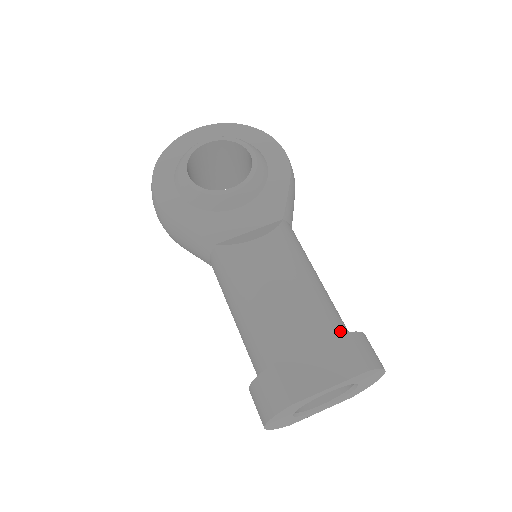
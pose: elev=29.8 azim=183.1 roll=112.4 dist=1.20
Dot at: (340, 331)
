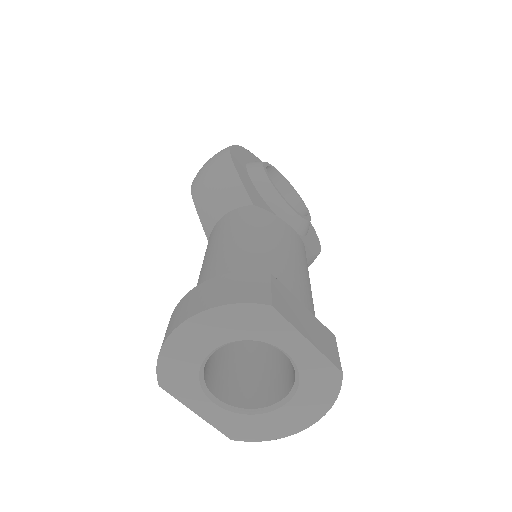
Dot at: occluded
